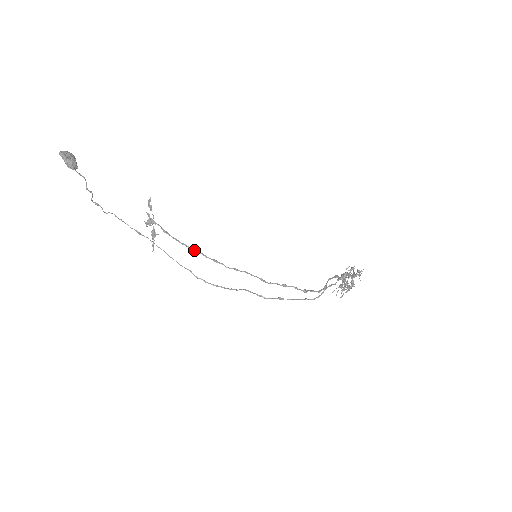
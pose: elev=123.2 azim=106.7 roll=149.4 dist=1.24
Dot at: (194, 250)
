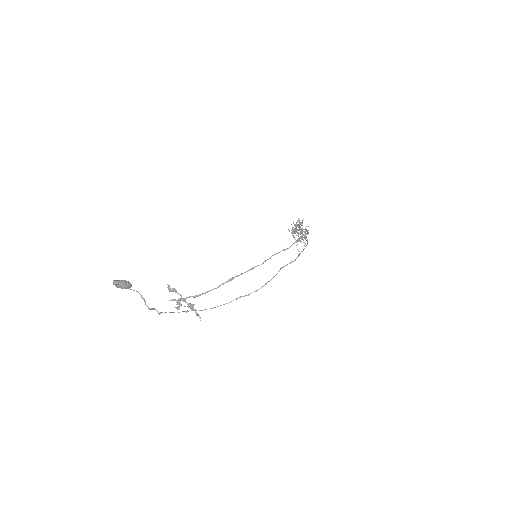
Dot at: (231, 279)
